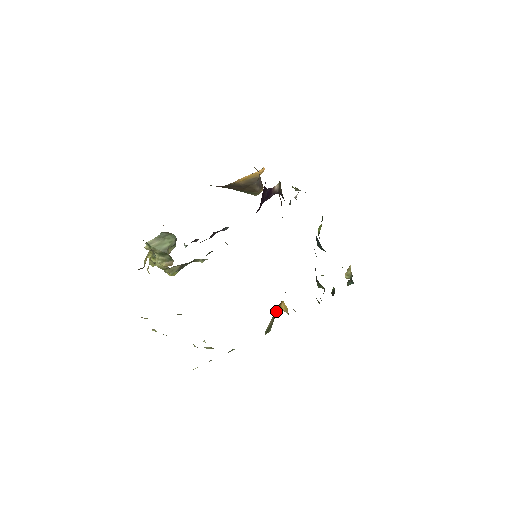
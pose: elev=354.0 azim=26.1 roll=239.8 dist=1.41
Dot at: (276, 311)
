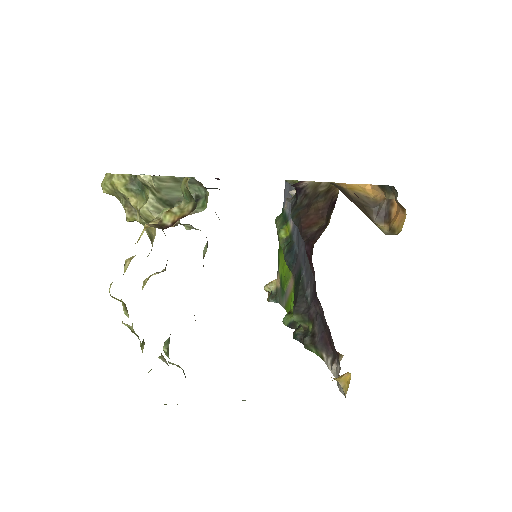
Dot at: occluded
